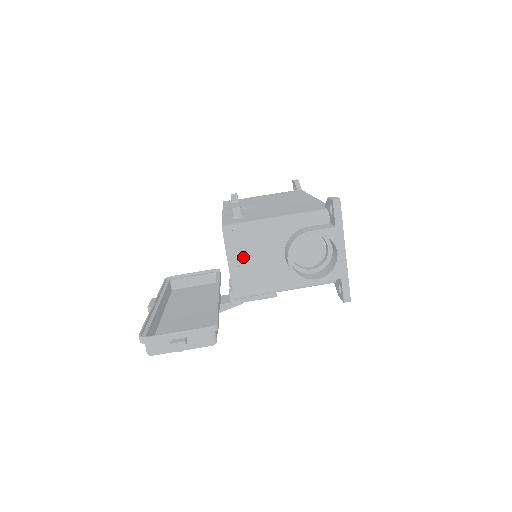
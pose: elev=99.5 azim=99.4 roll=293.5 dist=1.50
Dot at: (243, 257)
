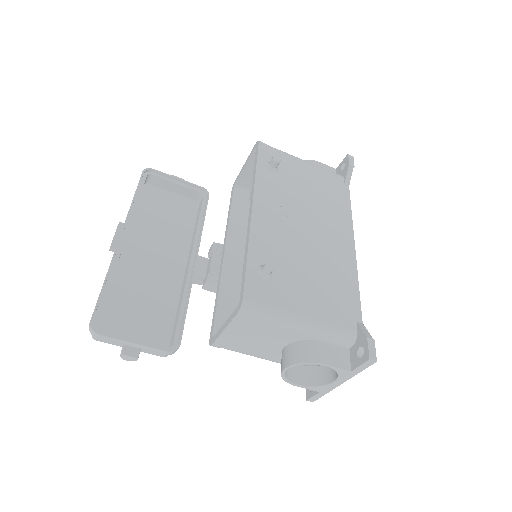
Dot at: (244, 331)
